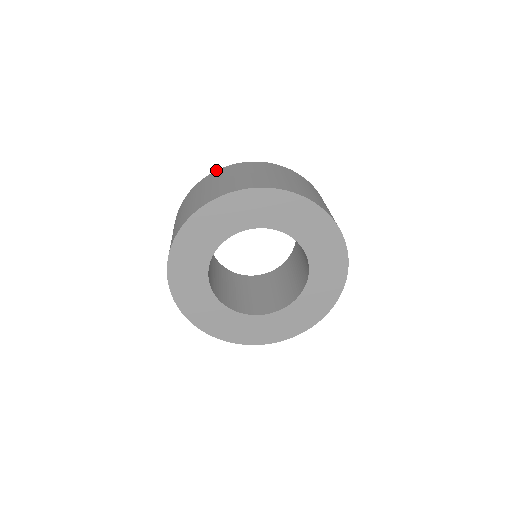
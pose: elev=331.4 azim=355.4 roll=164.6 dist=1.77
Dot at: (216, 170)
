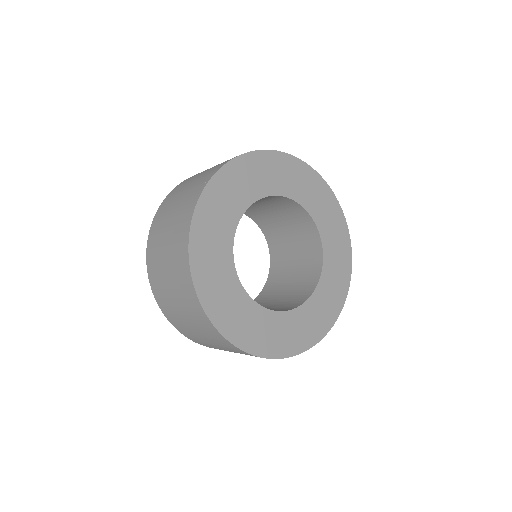
Dot at: occluded
